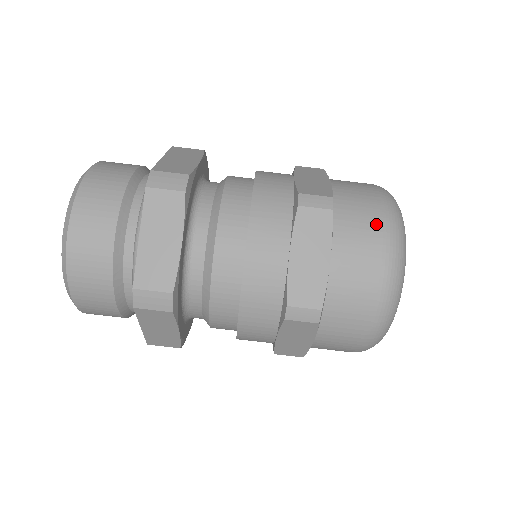
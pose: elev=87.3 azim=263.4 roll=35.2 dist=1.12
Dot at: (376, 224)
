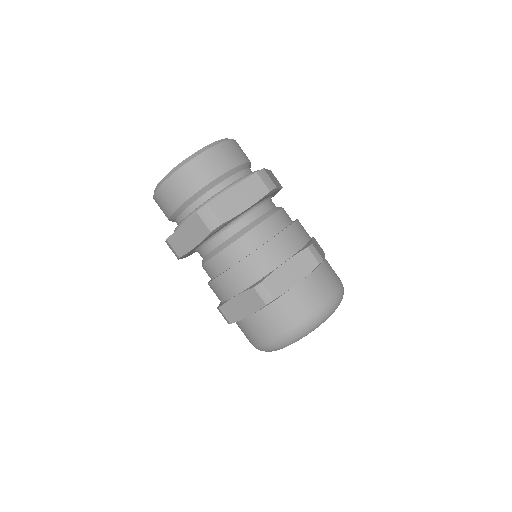
Dot at: (330, 290)
